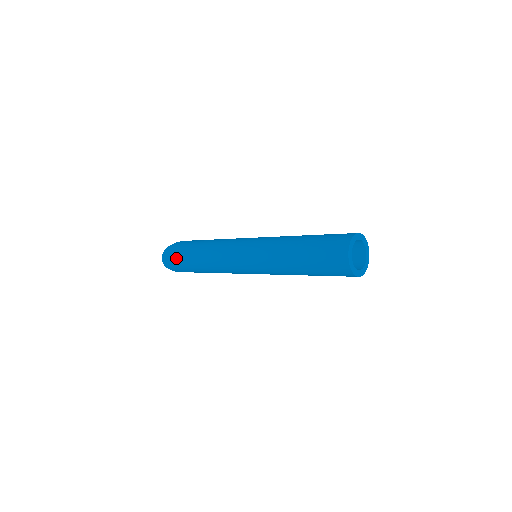
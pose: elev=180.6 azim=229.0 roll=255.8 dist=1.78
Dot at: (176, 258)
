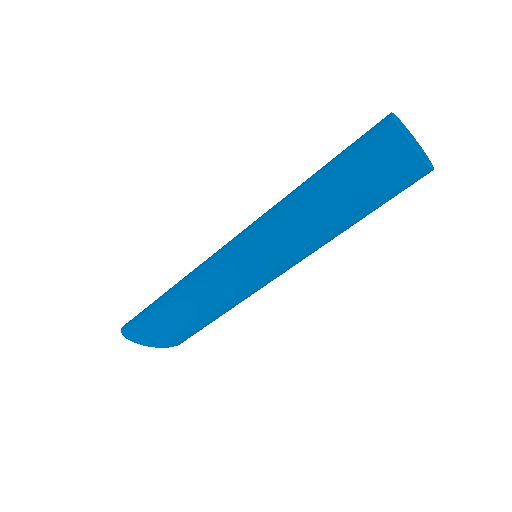
Dot at: occluded
